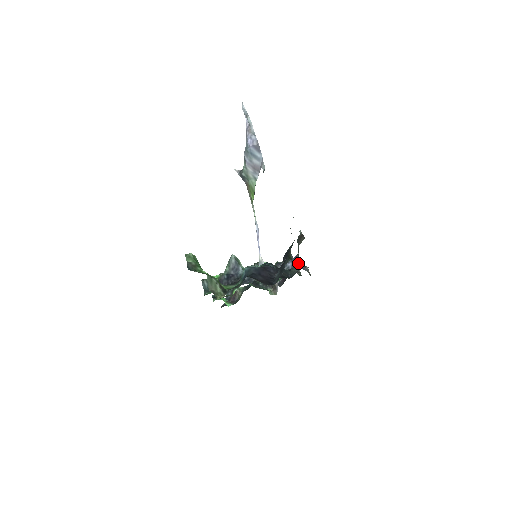
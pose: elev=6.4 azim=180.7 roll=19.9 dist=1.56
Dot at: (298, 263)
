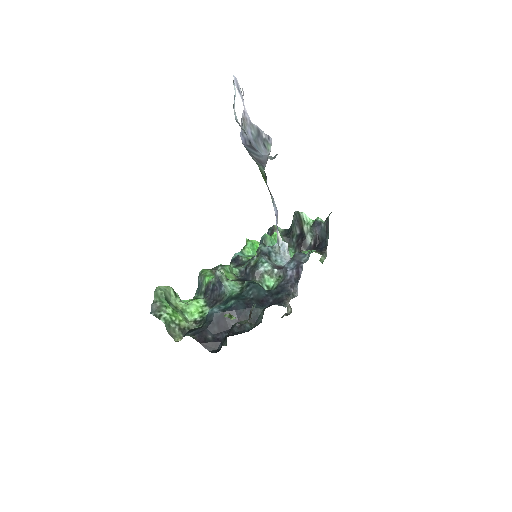
Dot at: (296, 277)
